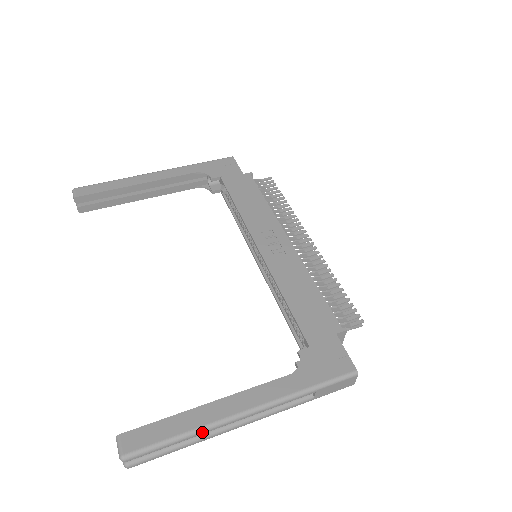
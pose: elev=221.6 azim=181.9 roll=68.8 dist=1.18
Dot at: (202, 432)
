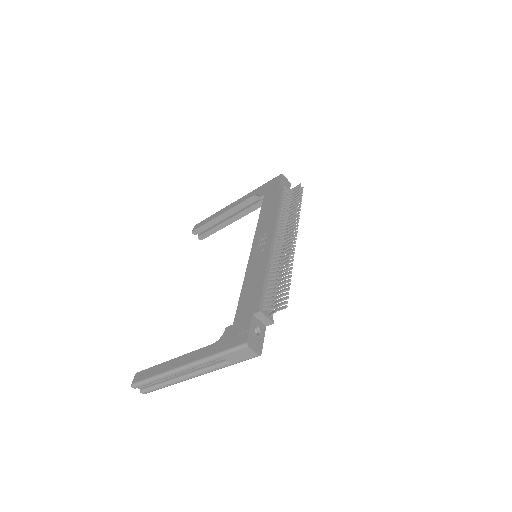
Dot at: (163, 376)
